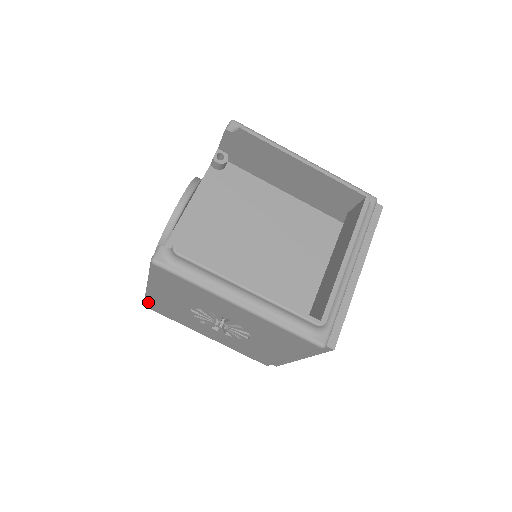
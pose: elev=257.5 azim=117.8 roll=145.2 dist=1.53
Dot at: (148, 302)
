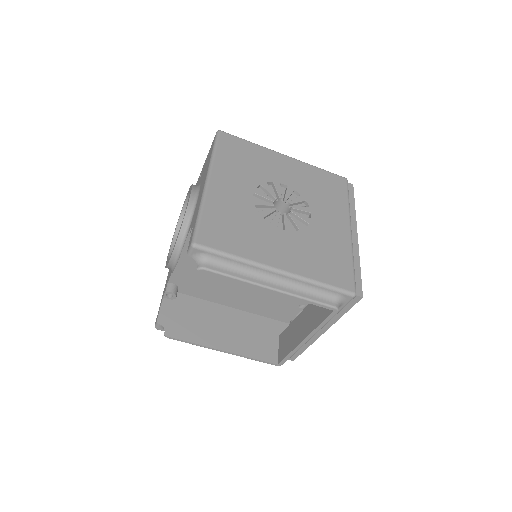
Dot at: occluded
